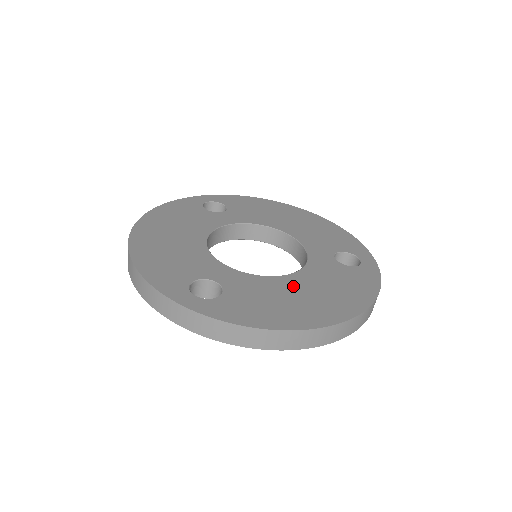
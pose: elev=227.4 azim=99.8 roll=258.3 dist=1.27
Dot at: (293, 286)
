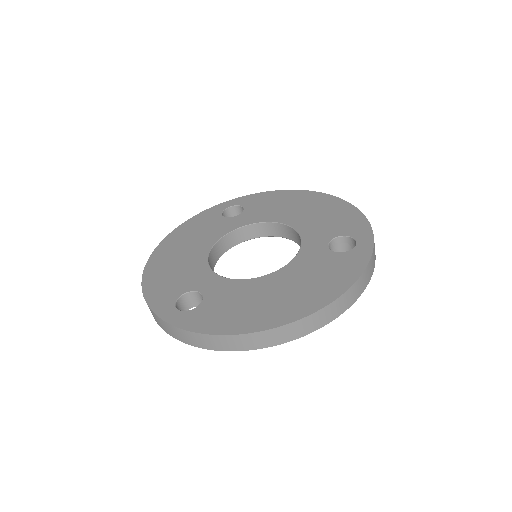
Dot at: (269, 286)
